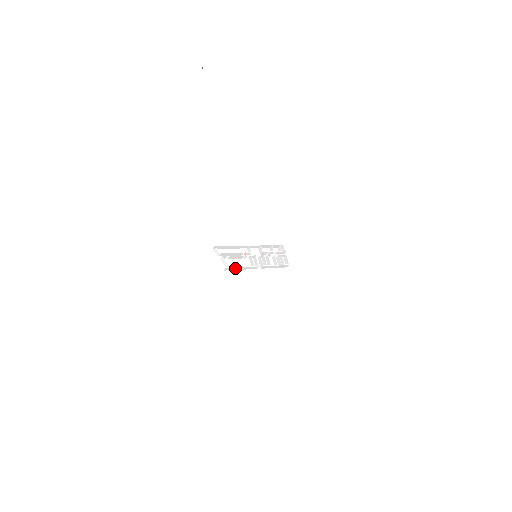
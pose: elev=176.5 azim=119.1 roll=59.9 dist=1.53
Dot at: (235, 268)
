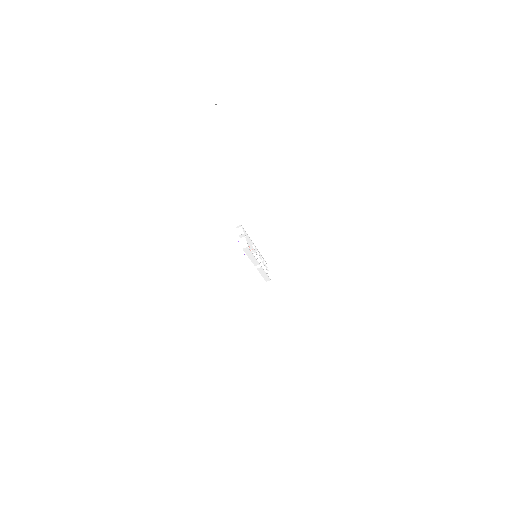
Dot at: (249, 253)
